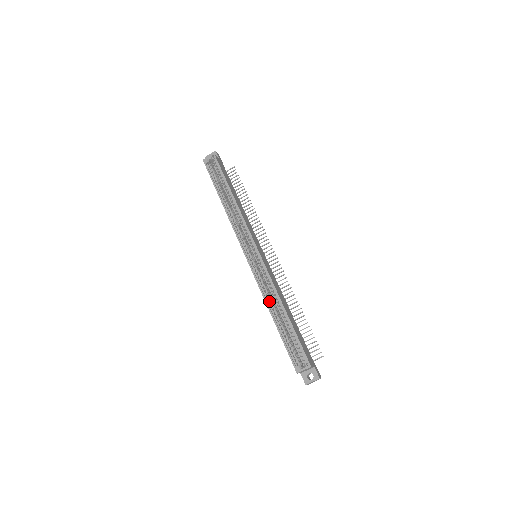
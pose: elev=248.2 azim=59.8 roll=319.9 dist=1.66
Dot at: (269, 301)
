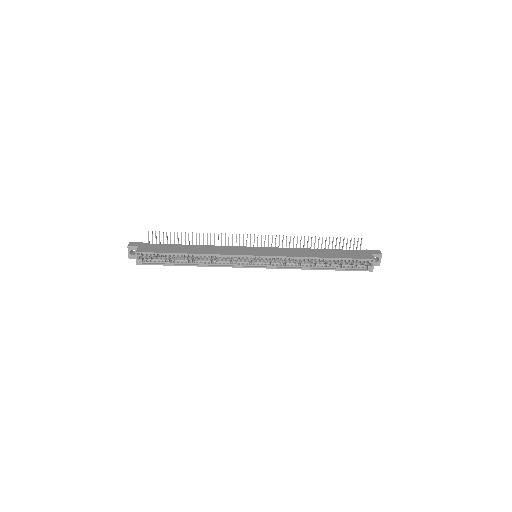
Dot at: (305, 266)
